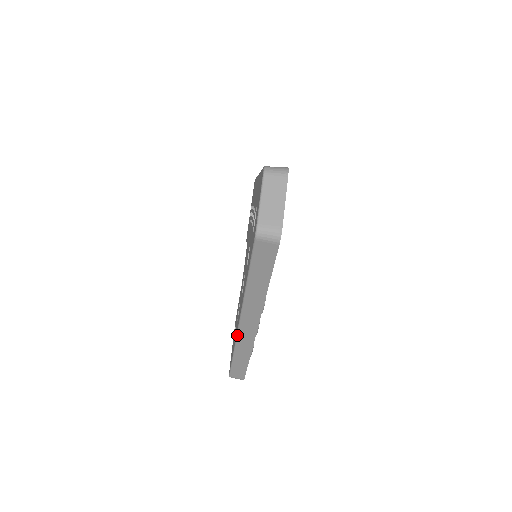
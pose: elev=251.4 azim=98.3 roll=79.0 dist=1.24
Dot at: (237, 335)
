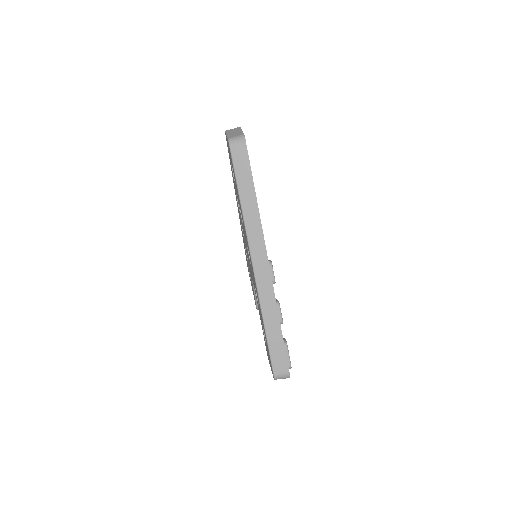
Dot at: (256, 282)
